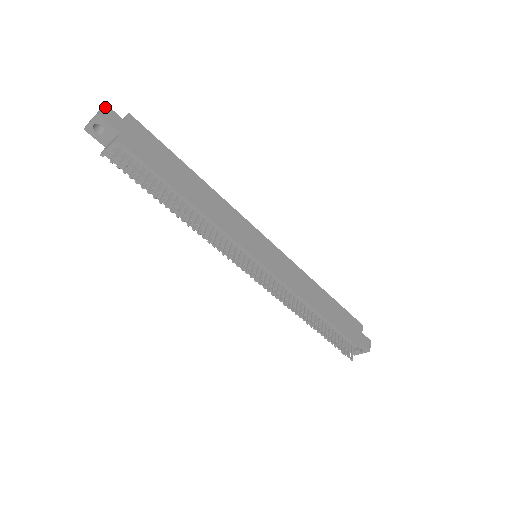
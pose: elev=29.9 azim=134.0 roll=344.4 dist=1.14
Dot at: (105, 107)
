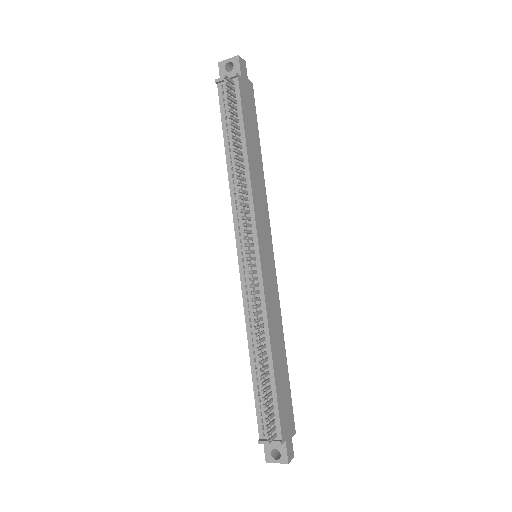
Dot at: (244, 61)
